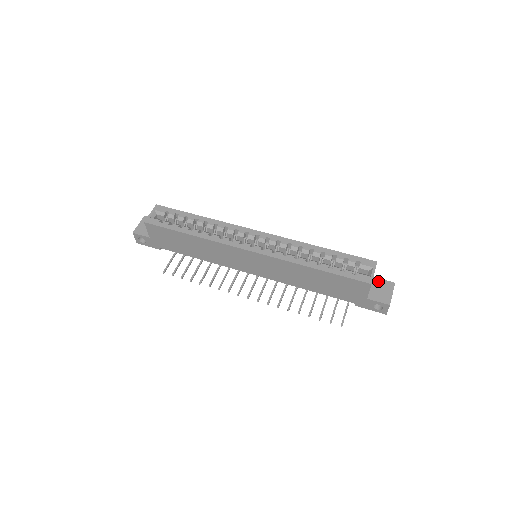
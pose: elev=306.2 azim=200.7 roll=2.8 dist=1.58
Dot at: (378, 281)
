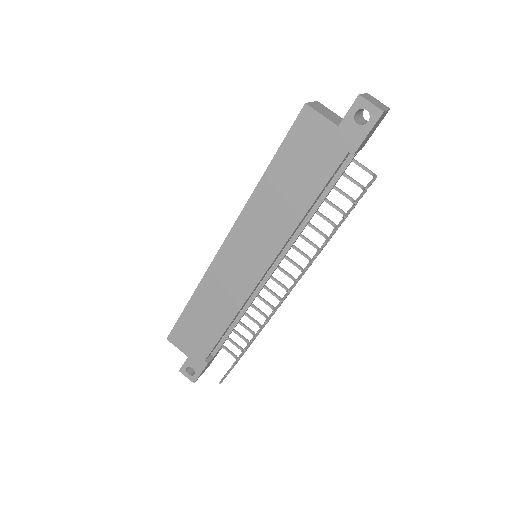
Dot at: occluded
